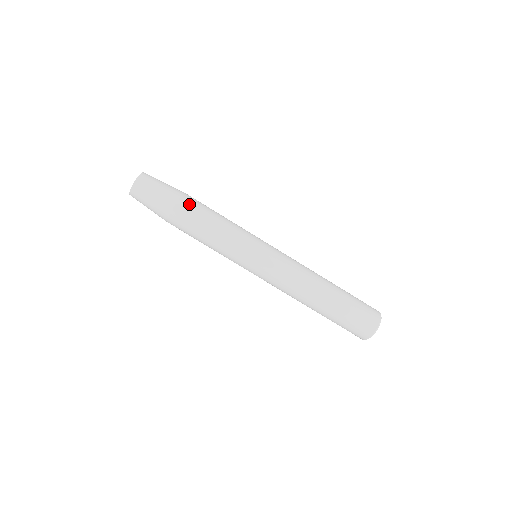
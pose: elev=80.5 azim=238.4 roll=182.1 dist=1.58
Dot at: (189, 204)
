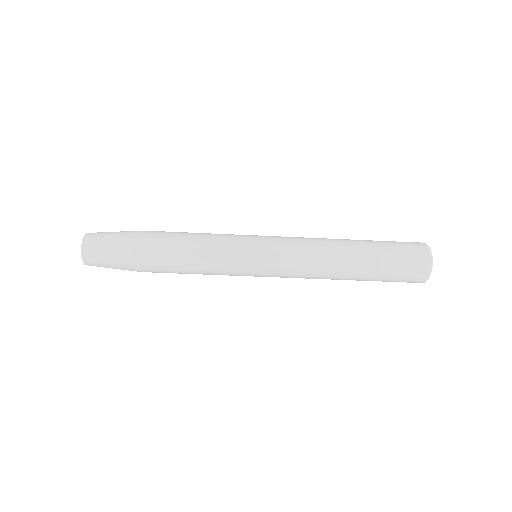
Dot at: (151, 260)
